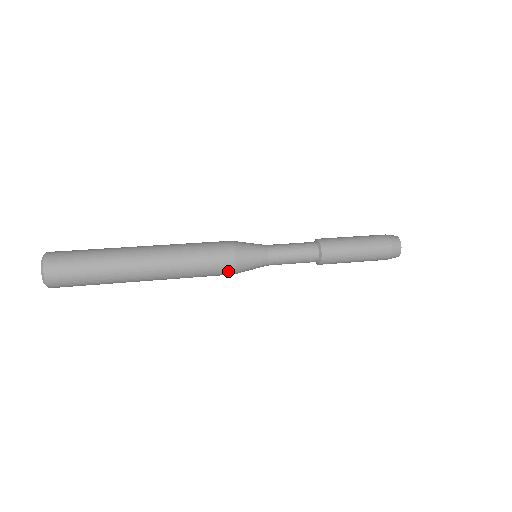
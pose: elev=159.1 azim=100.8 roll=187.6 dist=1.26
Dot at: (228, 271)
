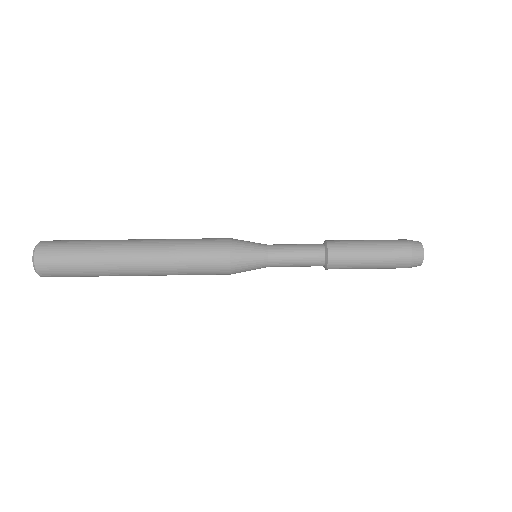
Dot at: occluded
